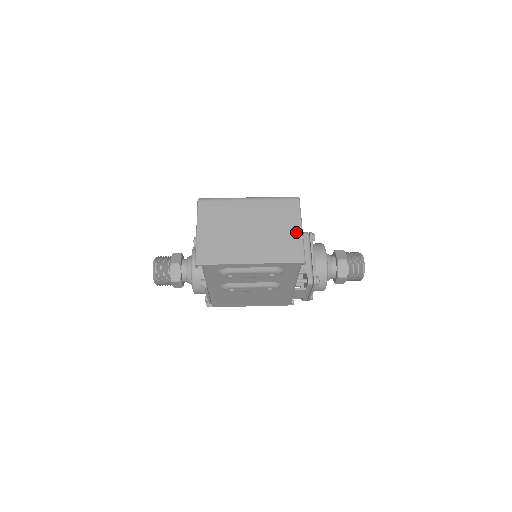
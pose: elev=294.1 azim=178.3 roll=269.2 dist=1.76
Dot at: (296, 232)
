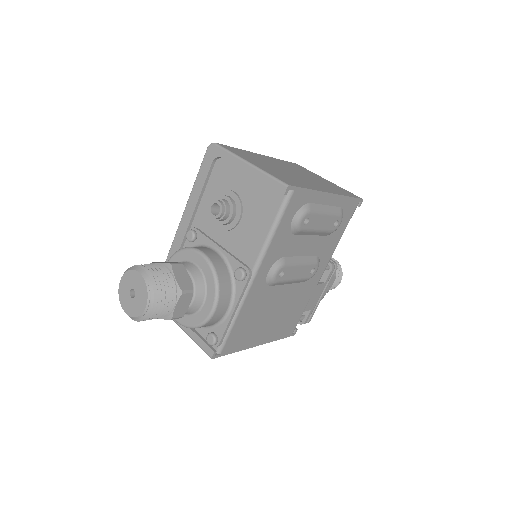
Dot at: (327, 181)
